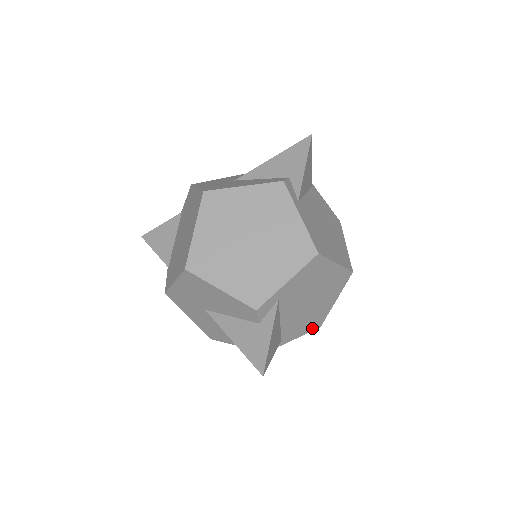
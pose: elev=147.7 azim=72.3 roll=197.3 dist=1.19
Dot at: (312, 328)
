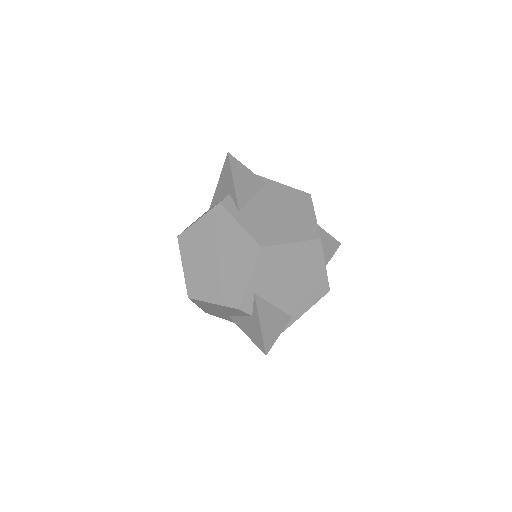
Dot at: (320, 295)
